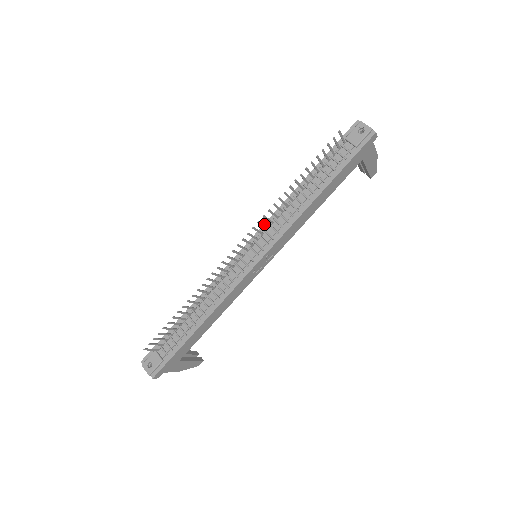
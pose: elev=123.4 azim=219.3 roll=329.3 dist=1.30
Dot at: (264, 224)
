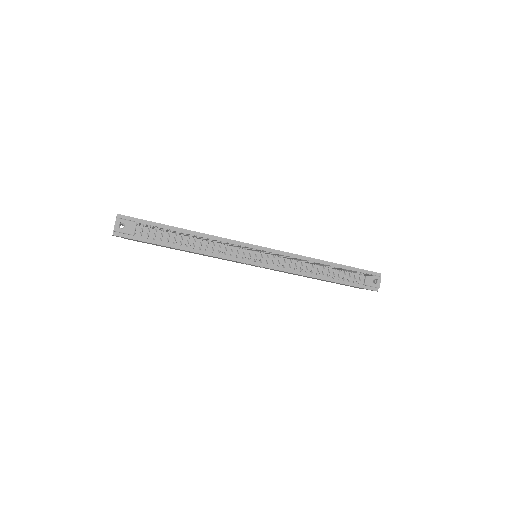
Dot at: (284, 252)
